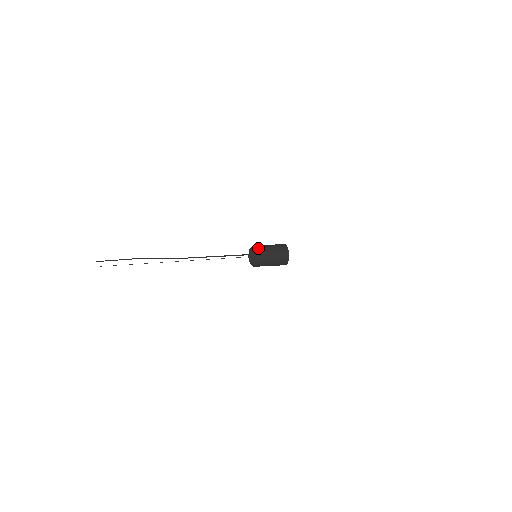
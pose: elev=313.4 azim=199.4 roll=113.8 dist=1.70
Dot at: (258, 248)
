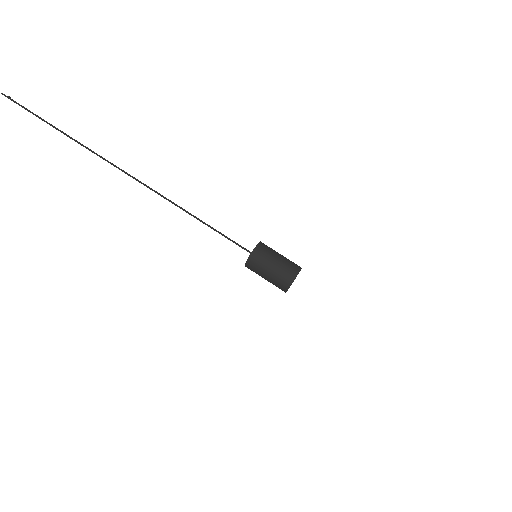
Dot at: (262, 261)
